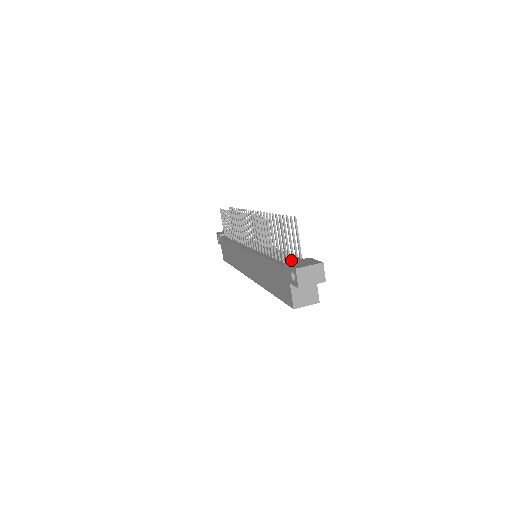
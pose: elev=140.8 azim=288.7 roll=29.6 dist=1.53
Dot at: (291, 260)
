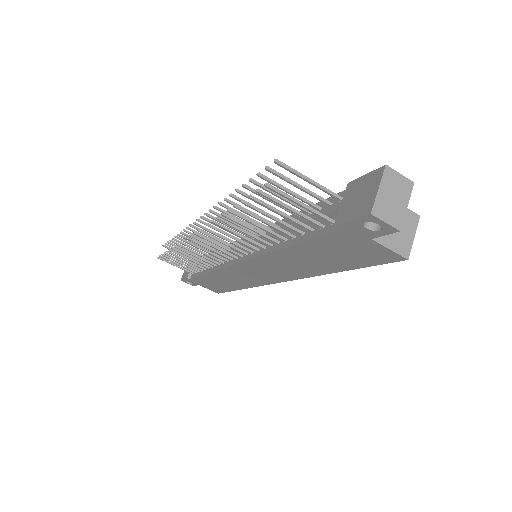
Dot at: (331, 213)
